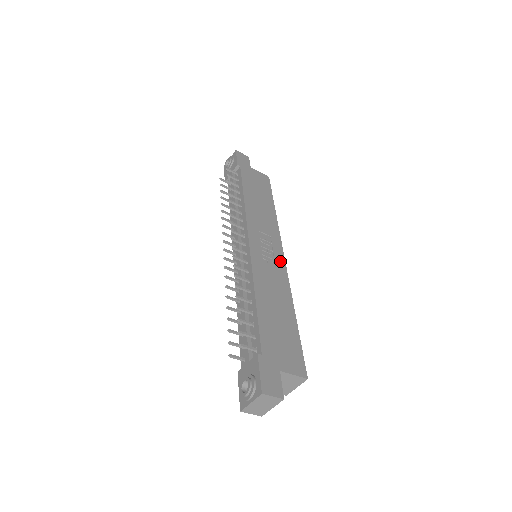
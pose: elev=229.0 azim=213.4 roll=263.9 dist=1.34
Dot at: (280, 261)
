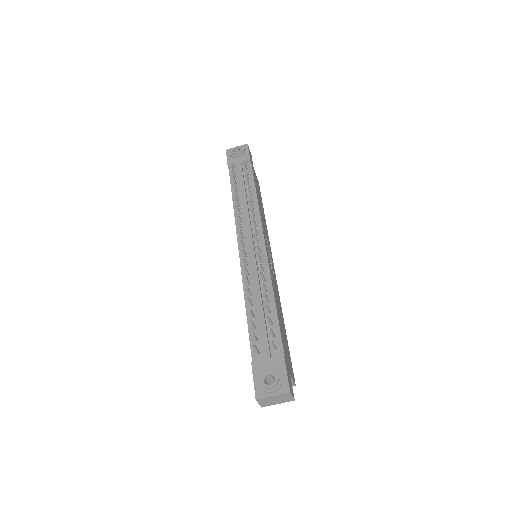
Dot at: (274, 270)
